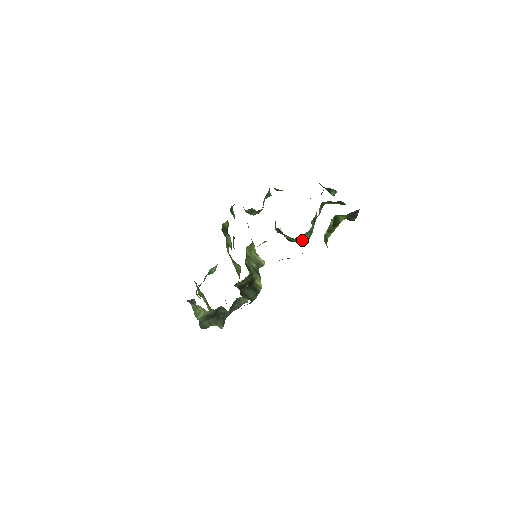
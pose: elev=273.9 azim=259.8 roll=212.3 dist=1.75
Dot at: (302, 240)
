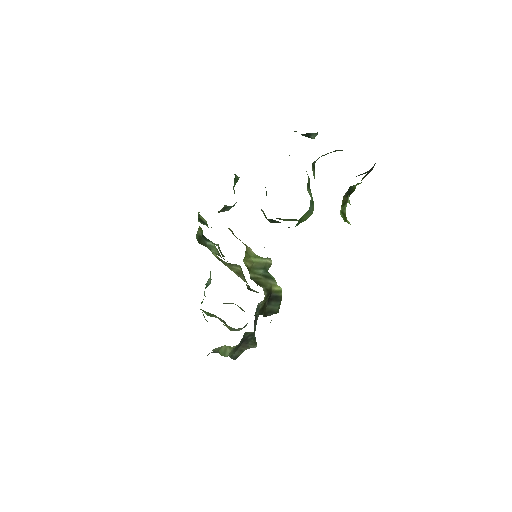
Dot at: (306, 217)
